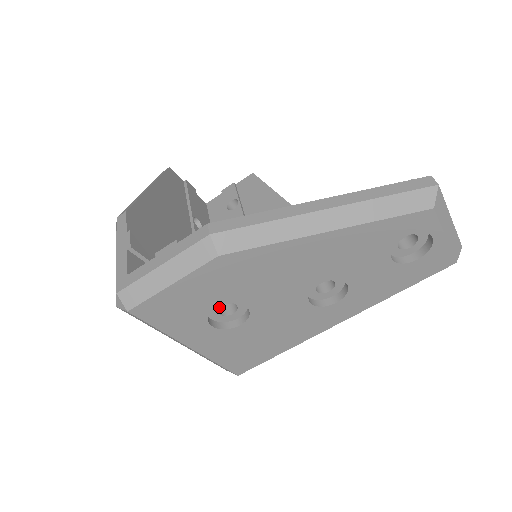
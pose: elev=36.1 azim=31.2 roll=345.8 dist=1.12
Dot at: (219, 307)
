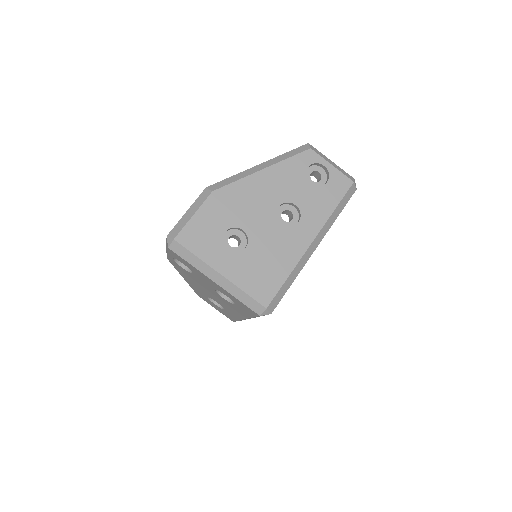
Dot at: occluded
